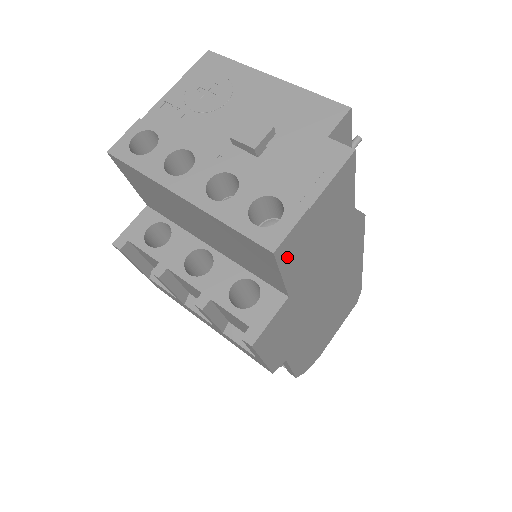
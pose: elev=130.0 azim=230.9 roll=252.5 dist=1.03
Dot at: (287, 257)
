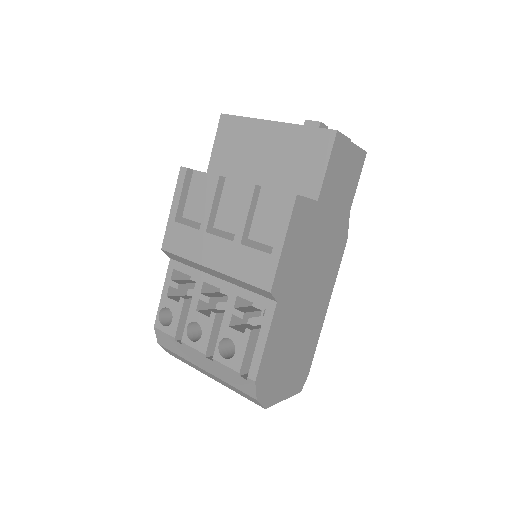
Dot at: (335, 154)
